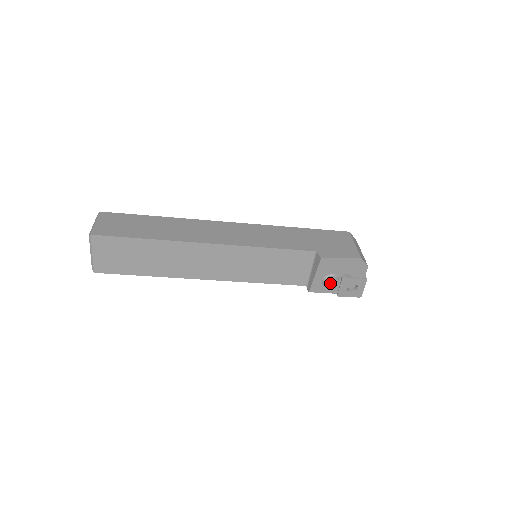
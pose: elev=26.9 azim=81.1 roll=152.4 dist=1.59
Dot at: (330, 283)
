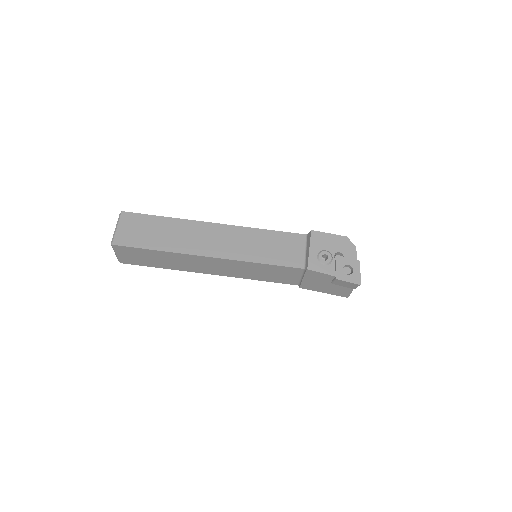
Dot at: occluded
